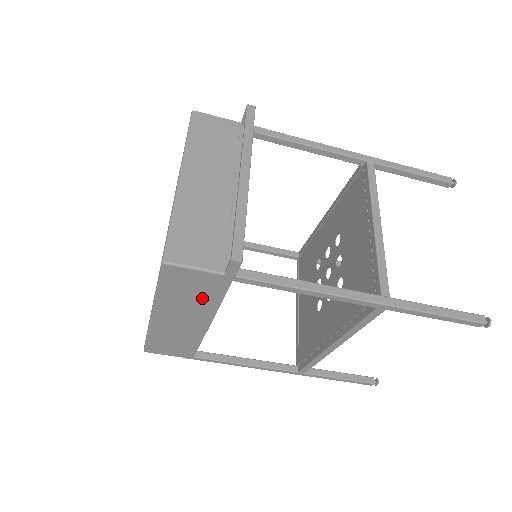
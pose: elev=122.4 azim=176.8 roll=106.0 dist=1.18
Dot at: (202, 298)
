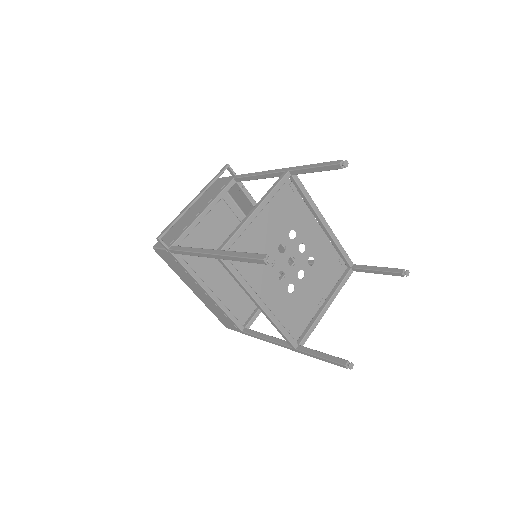
Dot at: (182, 270)
